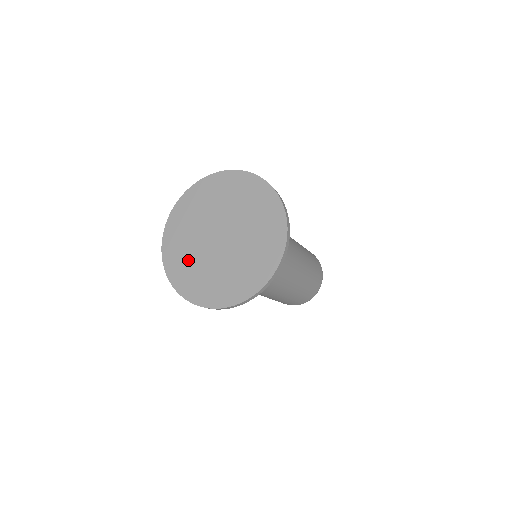
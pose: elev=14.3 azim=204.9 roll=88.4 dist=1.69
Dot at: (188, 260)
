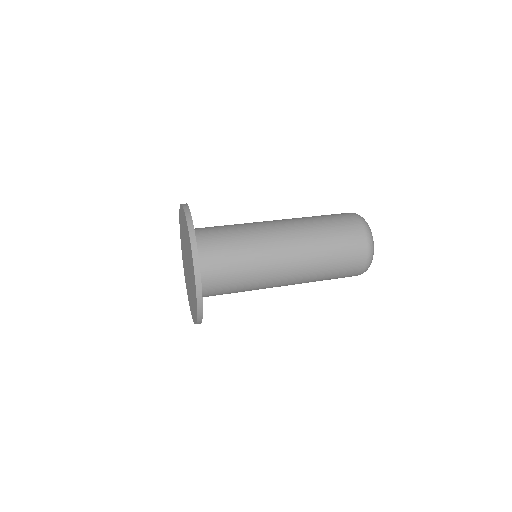
Dot at: (184, 263)
